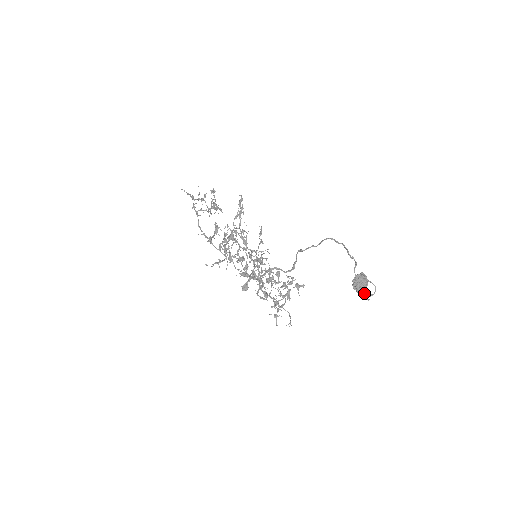
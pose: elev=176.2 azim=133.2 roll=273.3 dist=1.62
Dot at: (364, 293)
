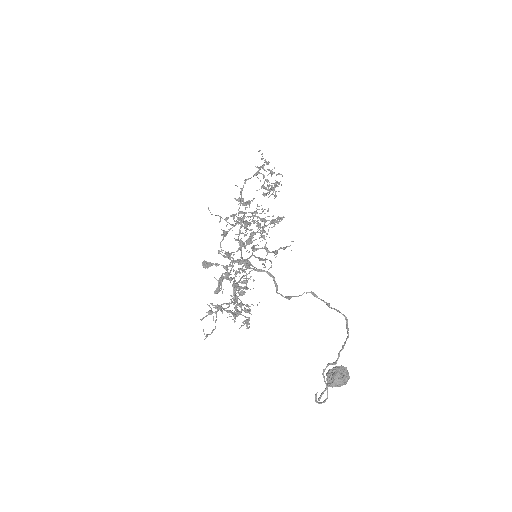
Dot at: occluded
